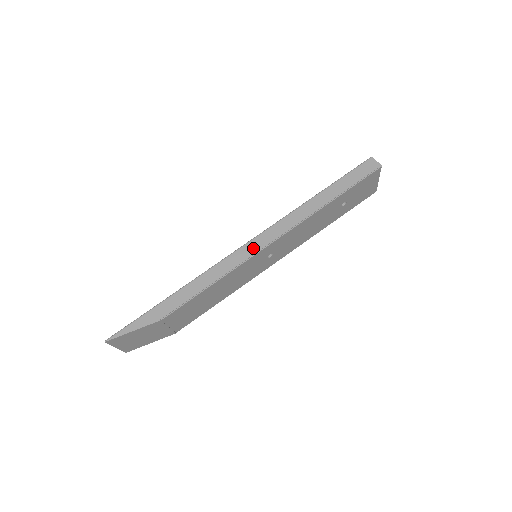
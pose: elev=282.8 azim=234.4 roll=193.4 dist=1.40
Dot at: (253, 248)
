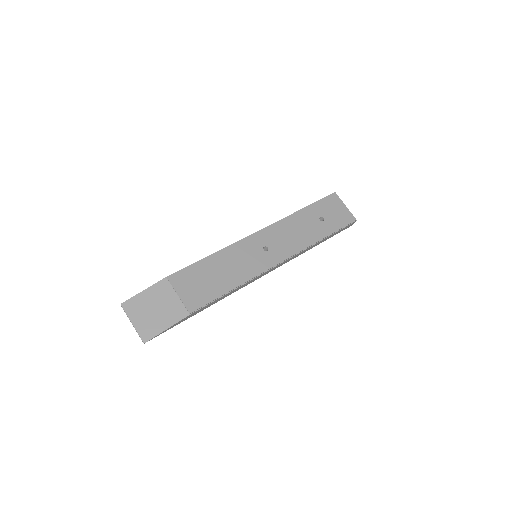
Dot at: occluded
